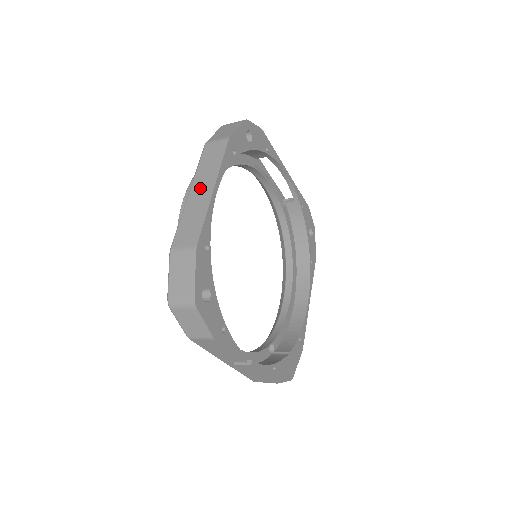
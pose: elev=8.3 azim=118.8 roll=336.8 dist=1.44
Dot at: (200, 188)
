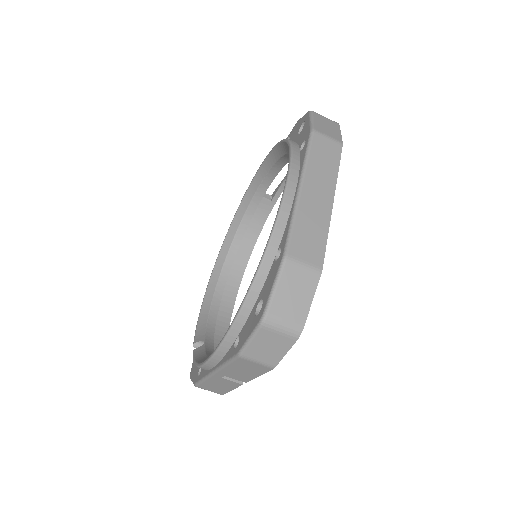
Dot at: (316, 190)
